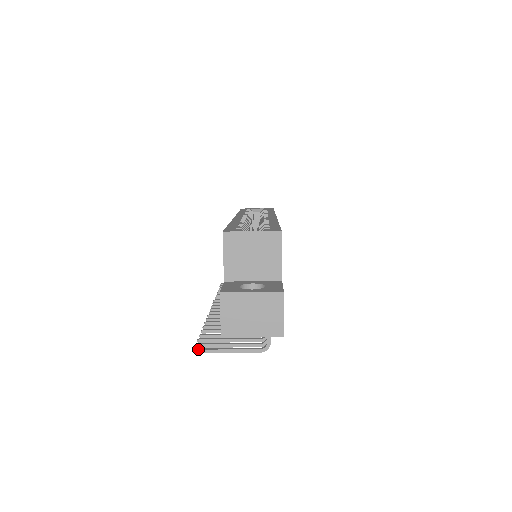
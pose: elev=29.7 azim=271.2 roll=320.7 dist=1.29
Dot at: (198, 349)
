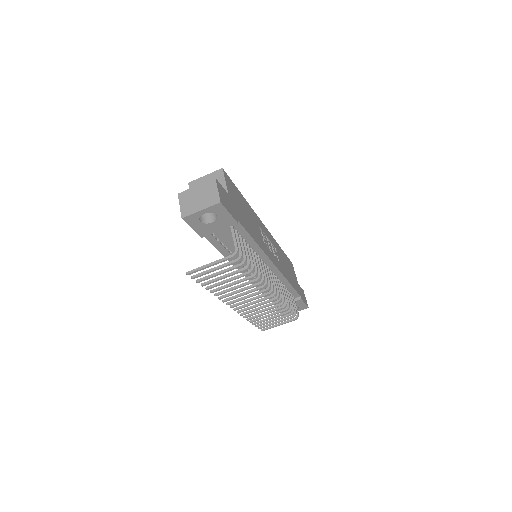
Dot at: (189, 271)
